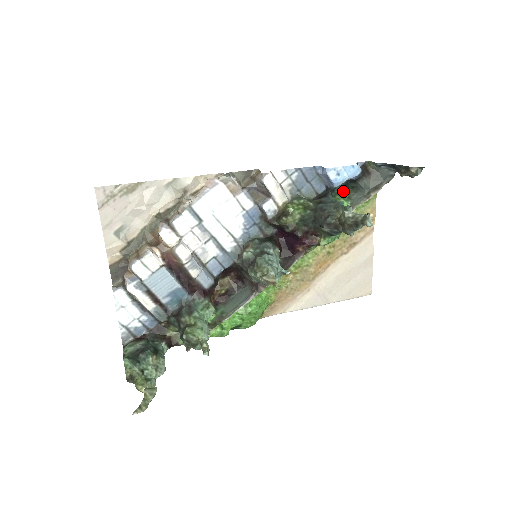
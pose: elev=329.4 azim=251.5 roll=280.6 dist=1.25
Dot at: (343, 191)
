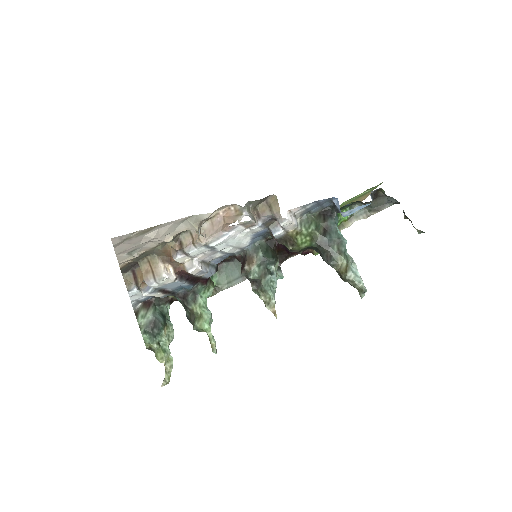
Dot at: (348, 206)
